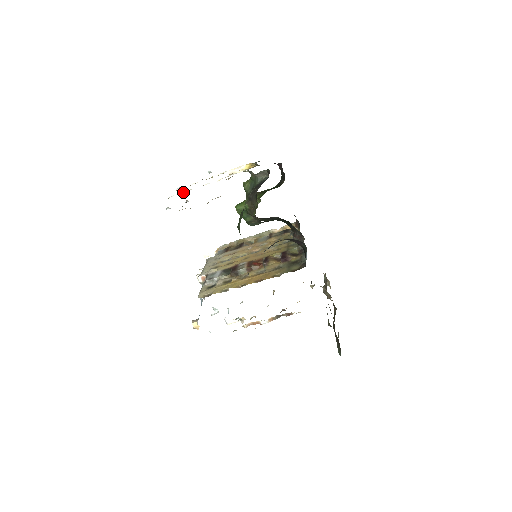
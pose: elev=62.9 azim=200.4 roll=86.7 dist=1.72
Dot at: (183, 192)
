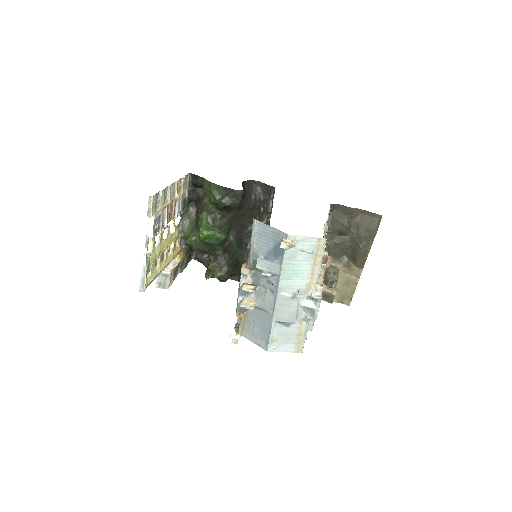
Dot at: (154, 253)
